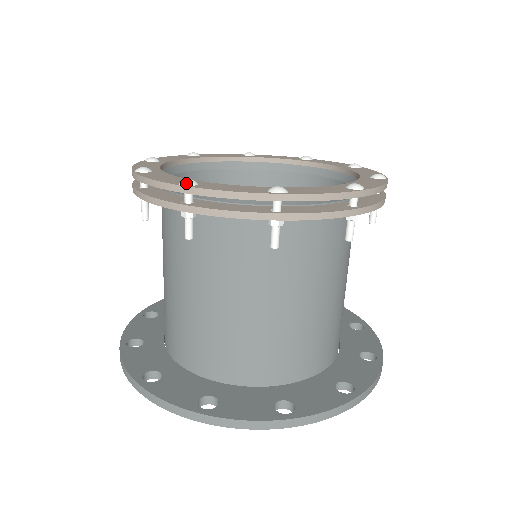
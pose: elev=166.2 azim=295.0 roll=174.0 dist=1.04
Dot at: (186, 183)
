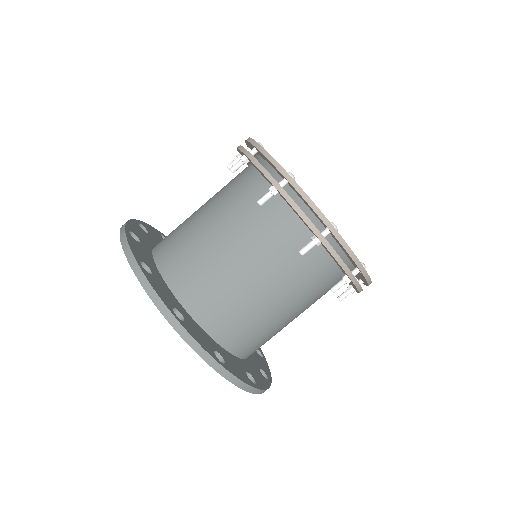
Dot at: occluded
